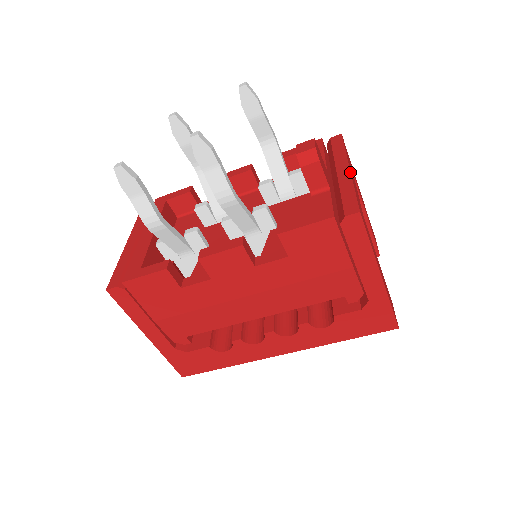
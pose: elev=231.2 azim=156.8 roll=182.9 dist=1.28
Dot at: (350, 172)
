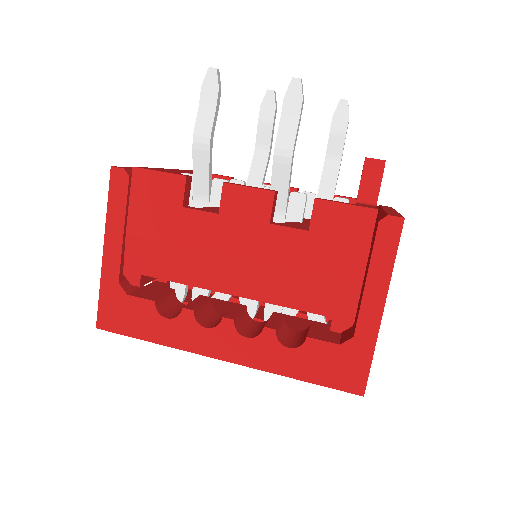
Dot at: (397, 212)
